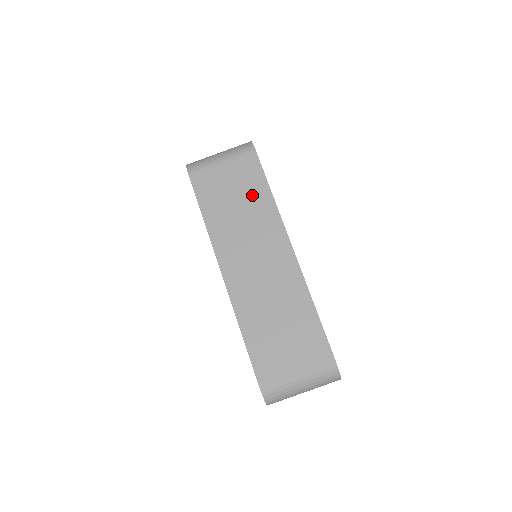
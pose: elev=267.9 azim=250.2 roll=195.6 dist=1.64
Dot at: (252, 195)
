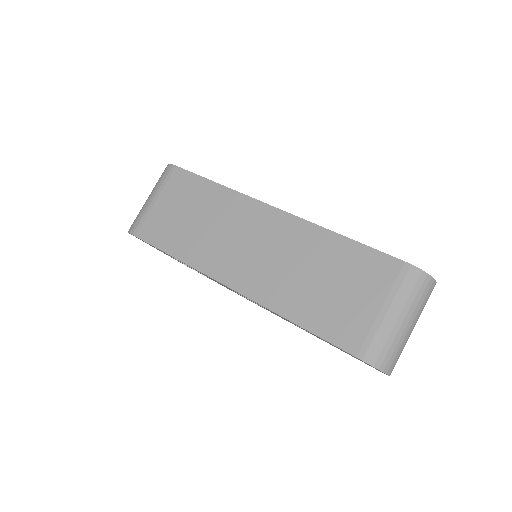
Dot at: (201, 200)
